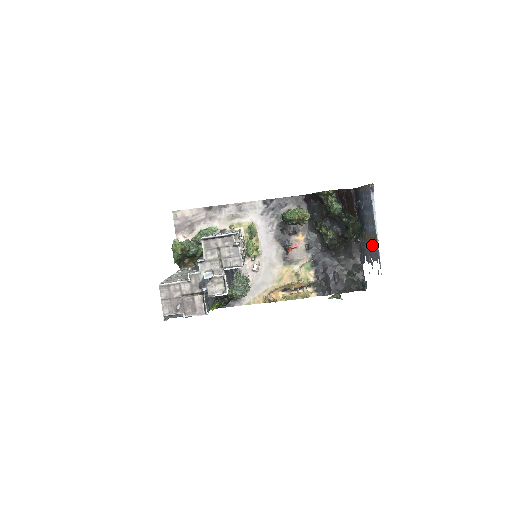
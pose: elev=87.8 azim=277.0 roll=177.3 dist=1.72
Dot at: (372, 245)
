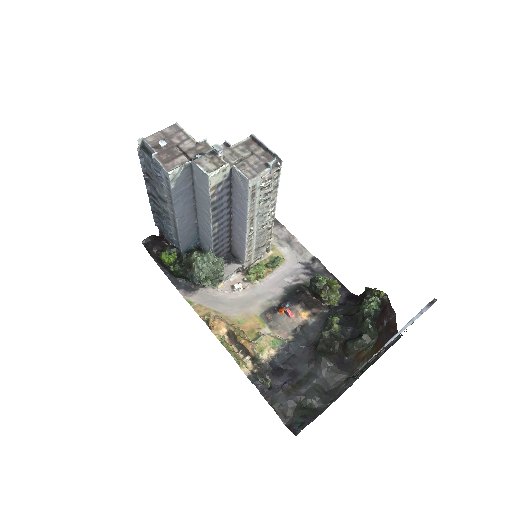
Dot at: occluded
